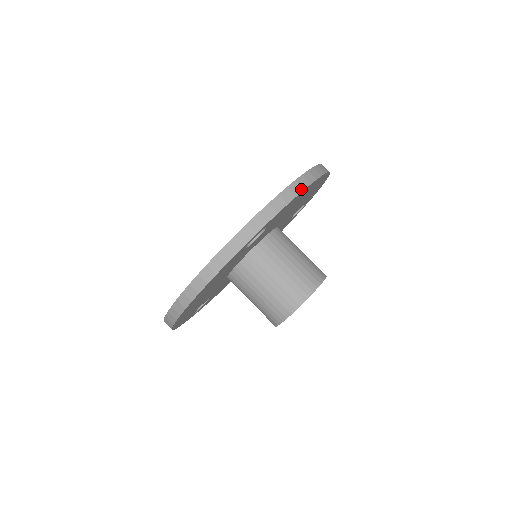
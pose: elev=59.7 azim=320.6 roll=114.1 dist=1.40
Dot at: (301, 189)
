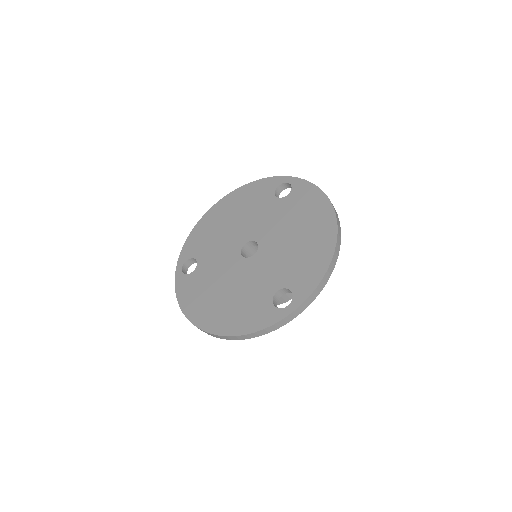
Dot at: (329, 276)
